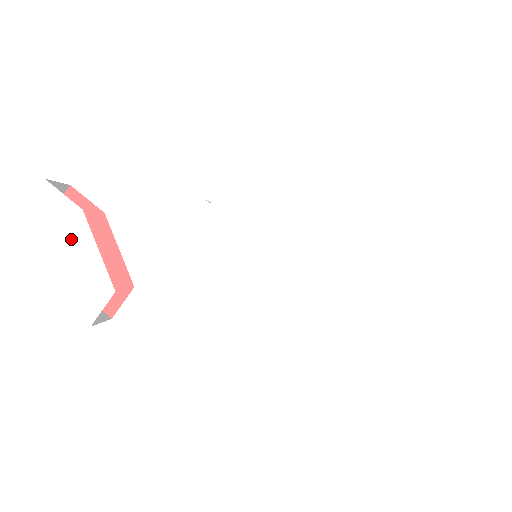
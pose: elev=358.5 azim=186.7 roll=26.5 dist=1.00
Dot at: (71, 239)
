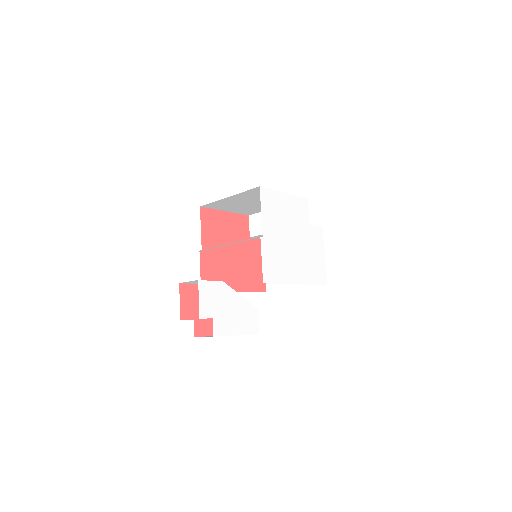
Dot at: (228, 301)
